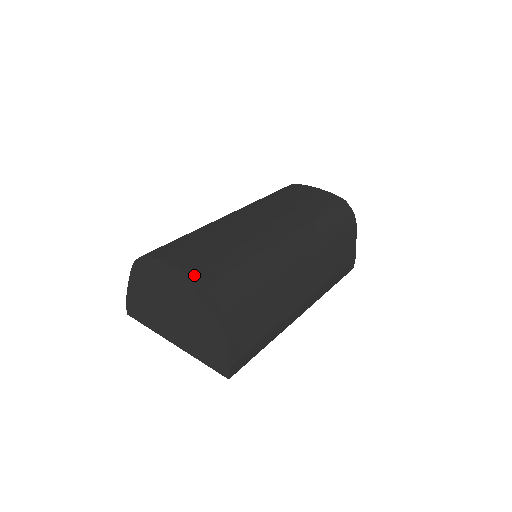
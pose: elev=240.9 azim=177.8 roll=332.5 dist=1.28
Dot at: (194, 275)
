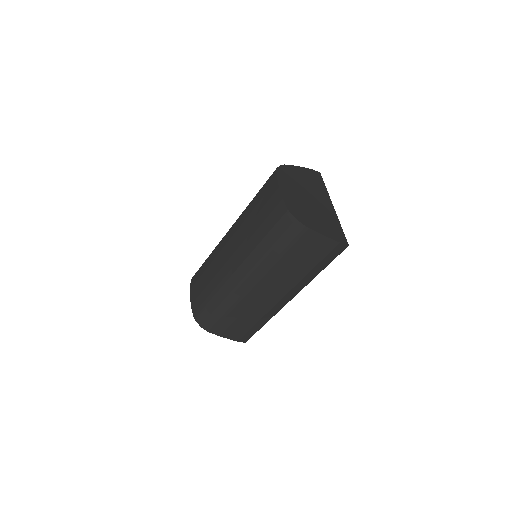
Dot at: (192, 309)
